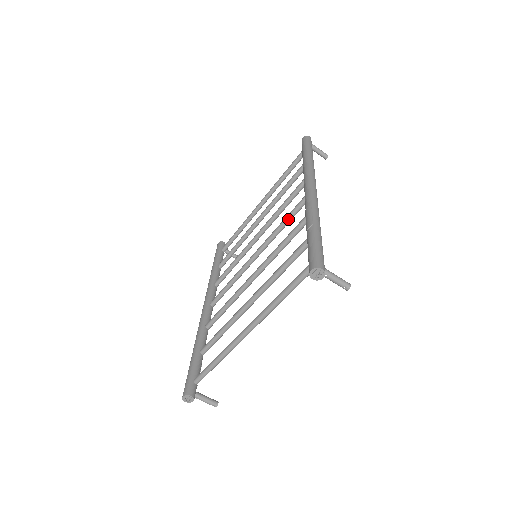
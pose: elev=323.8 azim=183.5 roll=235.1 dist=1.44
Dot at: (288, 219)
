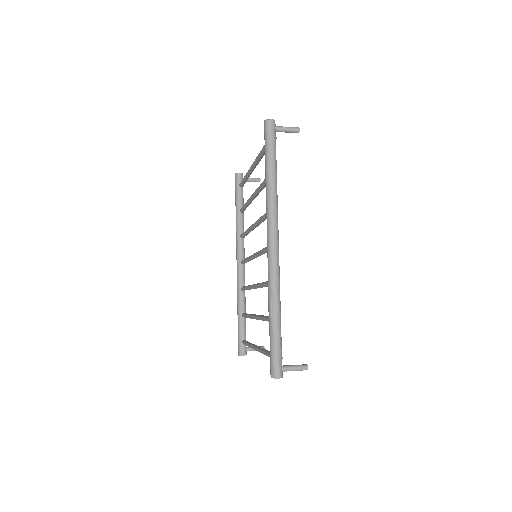
Dot at: (266, 252)
